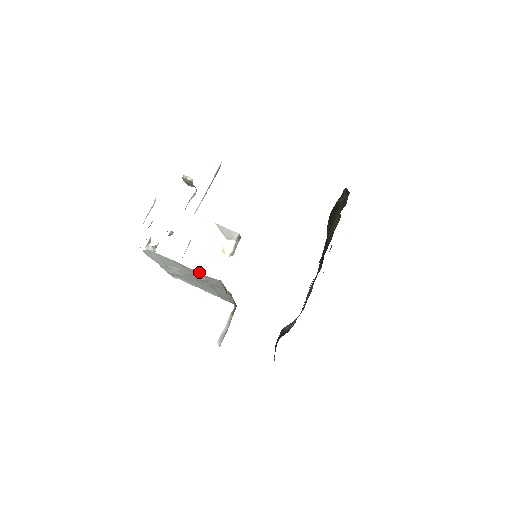
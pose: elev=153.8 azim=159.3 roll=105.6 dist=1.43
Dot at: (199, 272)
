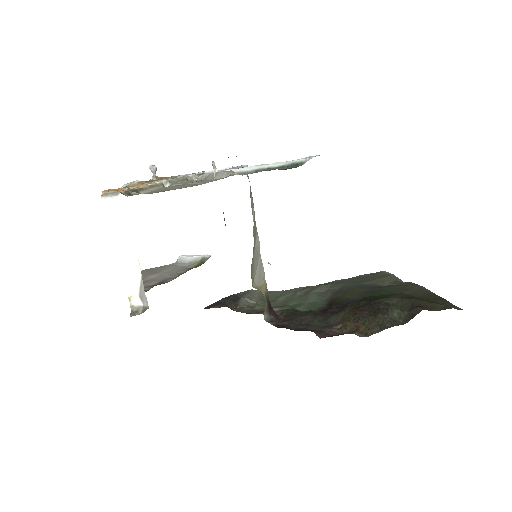
Dot at: occluded
